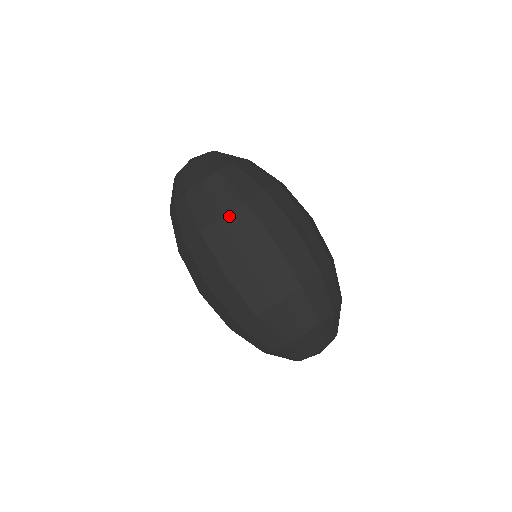
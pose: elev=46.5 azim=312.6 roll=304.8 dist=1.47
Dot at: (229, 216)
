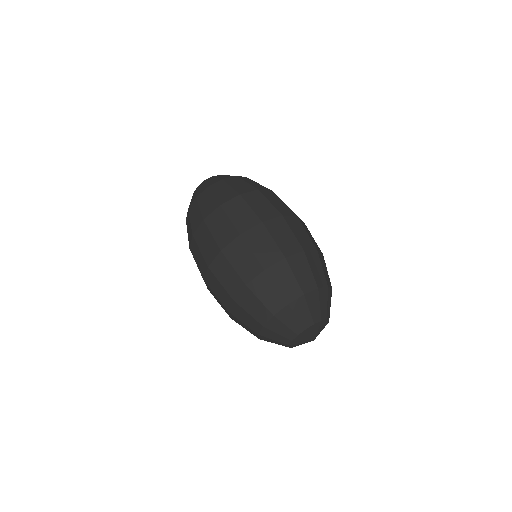
Dot at: (246, 195)
